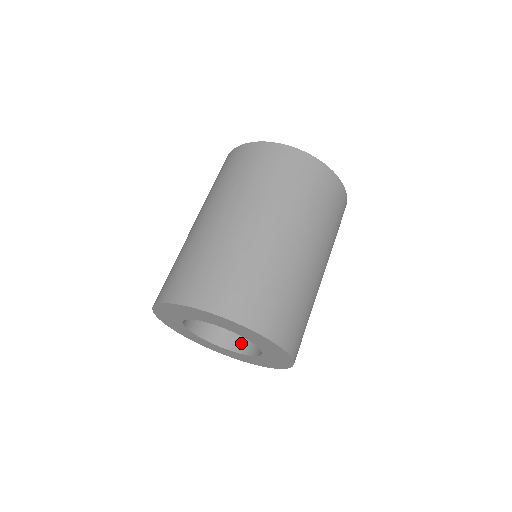
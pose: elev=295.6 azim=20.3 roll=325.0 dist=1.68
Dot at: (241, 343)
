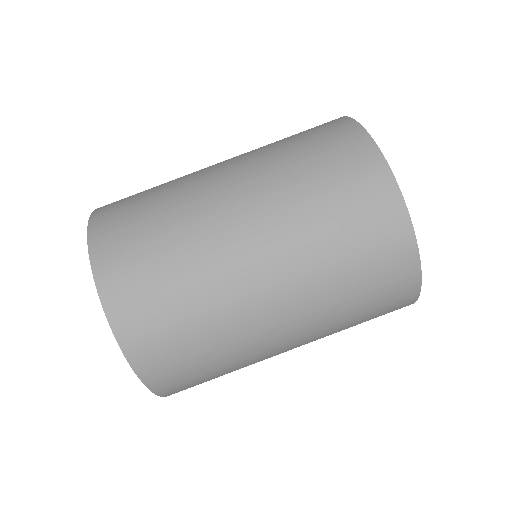
Dot at: occluded
